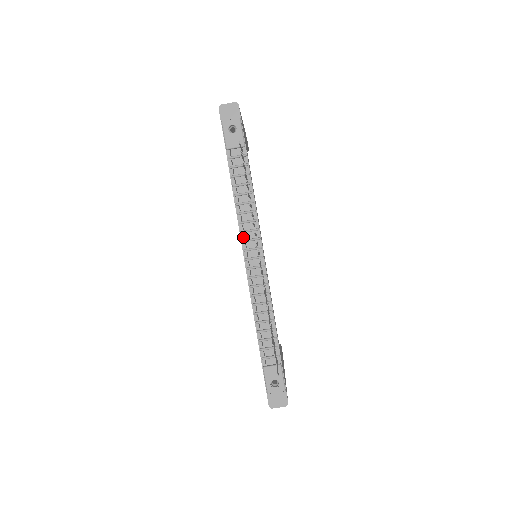
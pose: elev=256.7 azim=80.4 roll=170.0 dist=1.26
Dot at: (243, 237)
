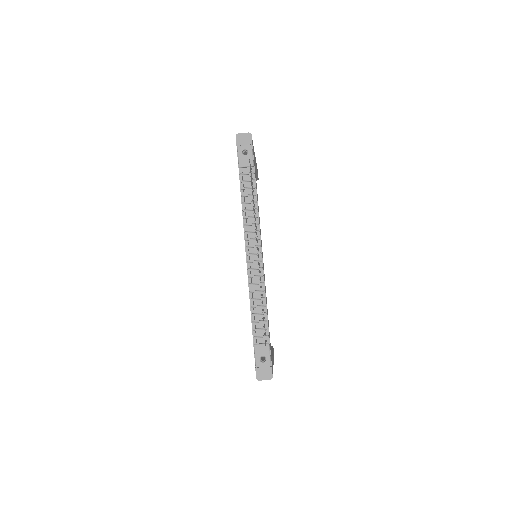
Dot at: (246, 236)
